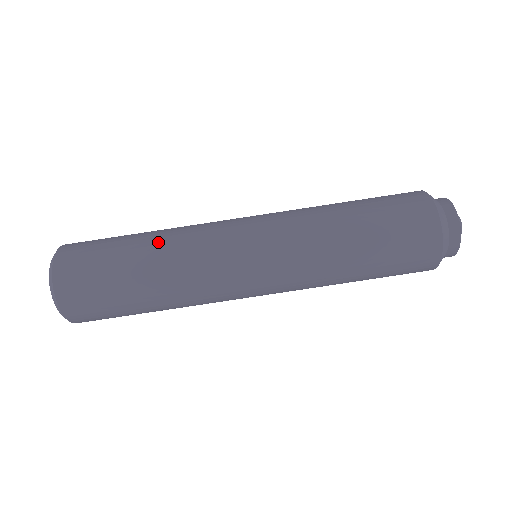
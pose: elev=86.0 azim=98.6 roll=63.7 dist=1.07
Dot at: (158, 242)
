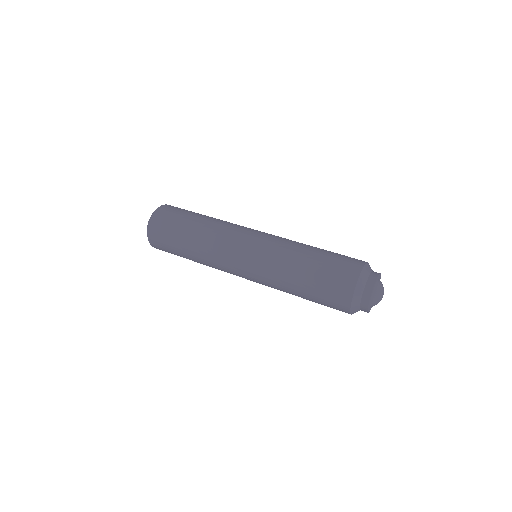
Dot at: (206, 223)
